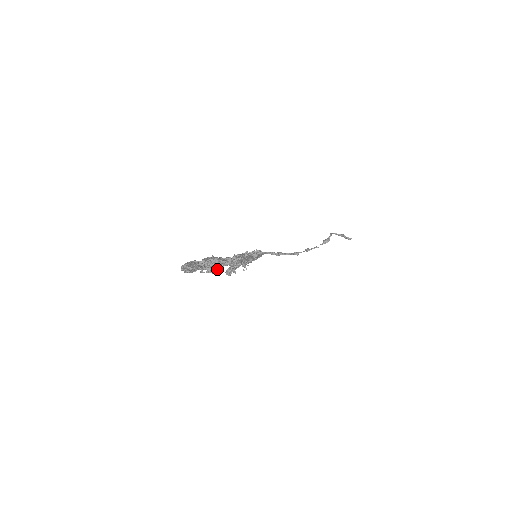
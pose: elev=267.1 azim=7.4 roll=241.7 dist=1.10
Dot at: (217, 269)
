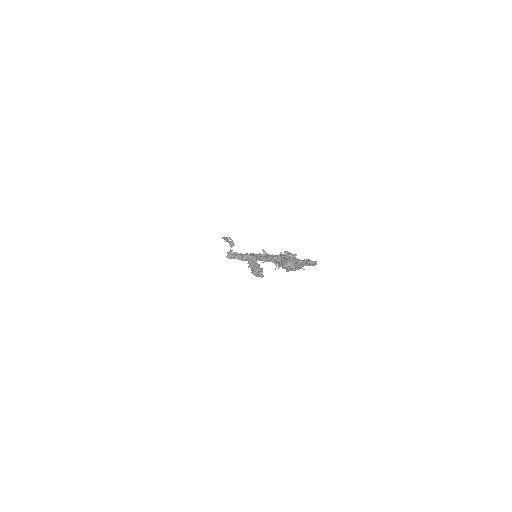
Dot at: occluded
